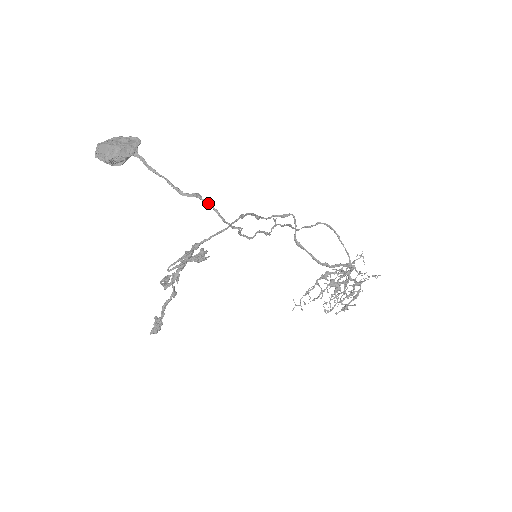
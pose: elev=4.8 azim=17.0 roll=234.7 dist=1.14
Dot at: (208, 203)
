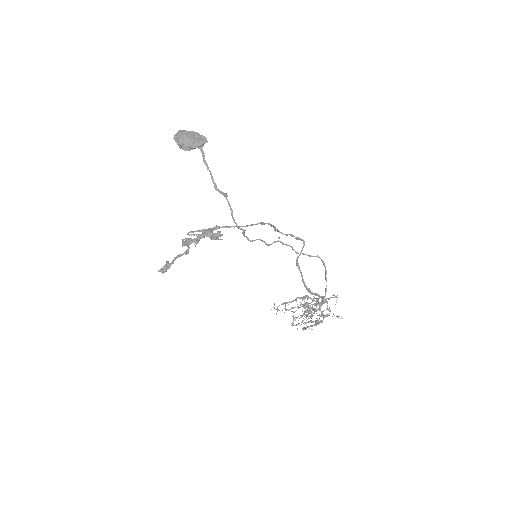
Dot at: (229, 203)
